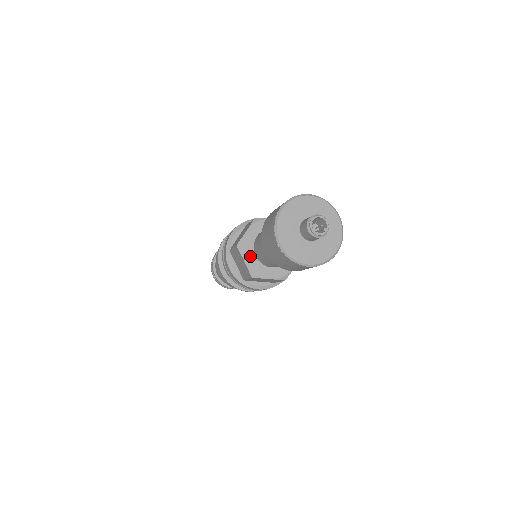
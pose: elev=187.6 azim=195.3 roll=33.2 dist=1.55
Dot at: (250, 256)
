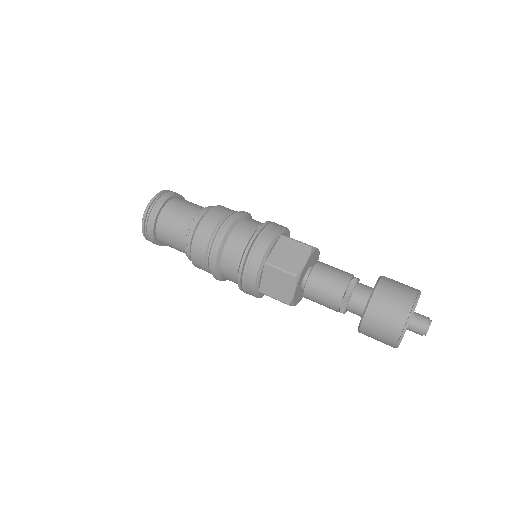
Dot at: (298, 299)
